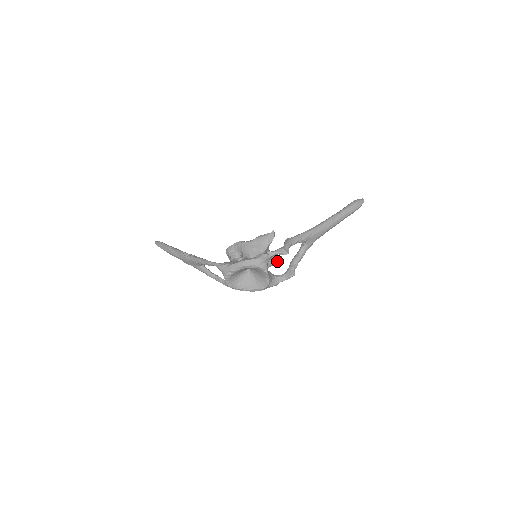
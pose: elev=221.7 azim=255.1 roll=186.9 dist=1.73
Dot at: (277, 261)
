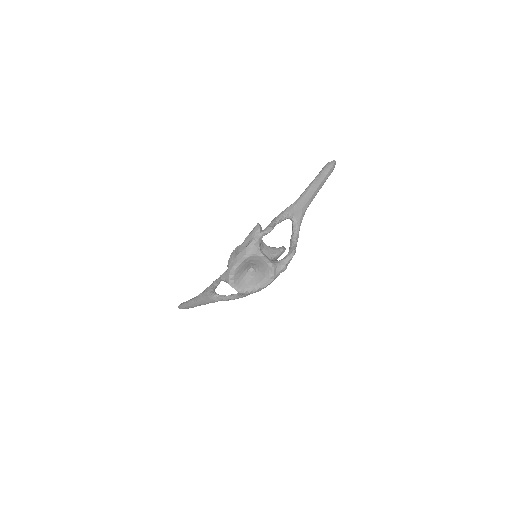
Dot at: (279, 251)
